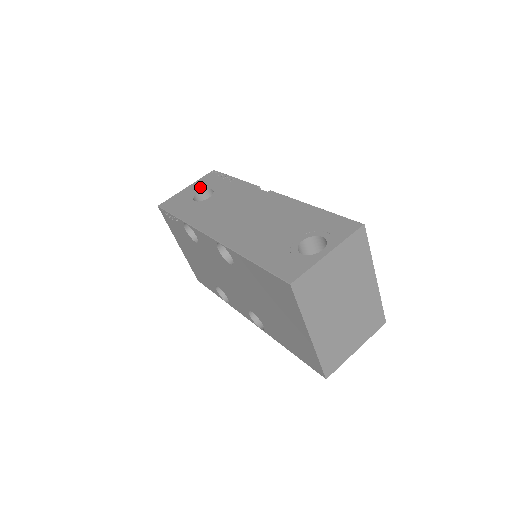
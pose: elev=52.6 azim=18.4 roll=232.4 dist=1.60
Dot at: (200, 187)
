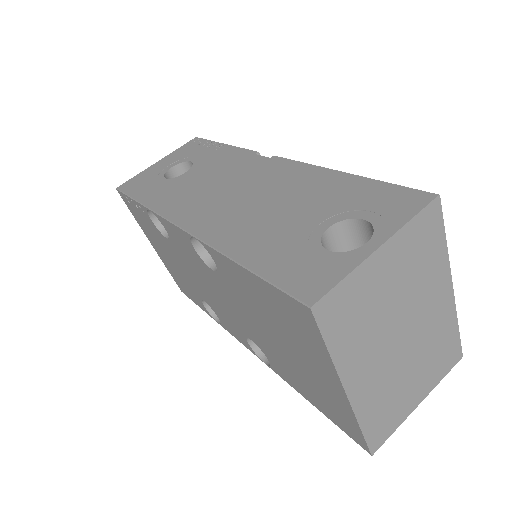
Dot at: (175, 160)
